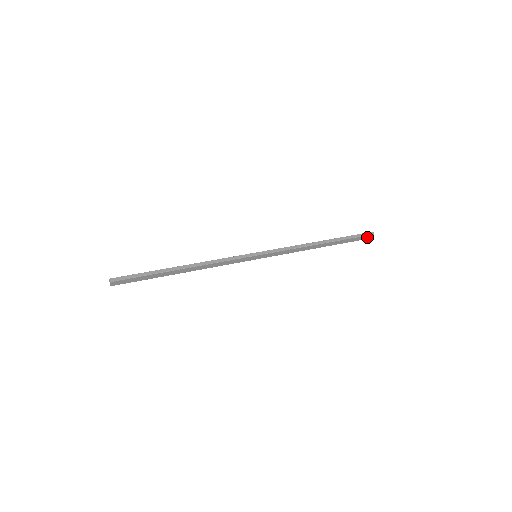
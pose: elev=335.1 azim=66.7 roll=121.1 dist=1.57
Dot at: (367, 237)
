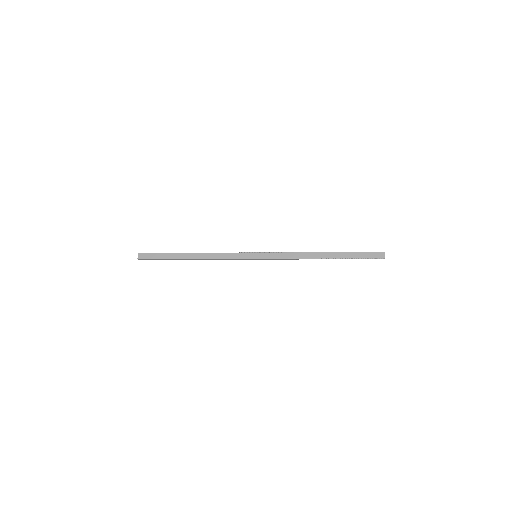
Dot at: (377, 256)
